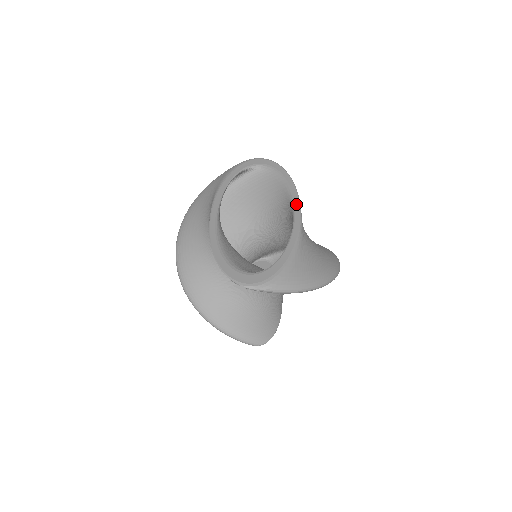
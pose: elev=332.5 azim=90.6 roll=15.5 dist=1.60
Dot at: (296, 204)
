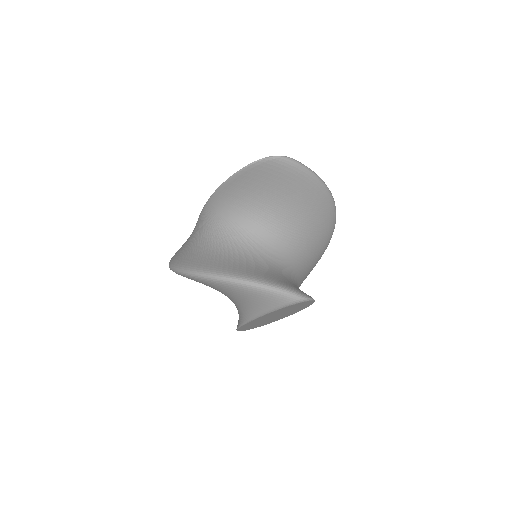
Dot at: occluded
